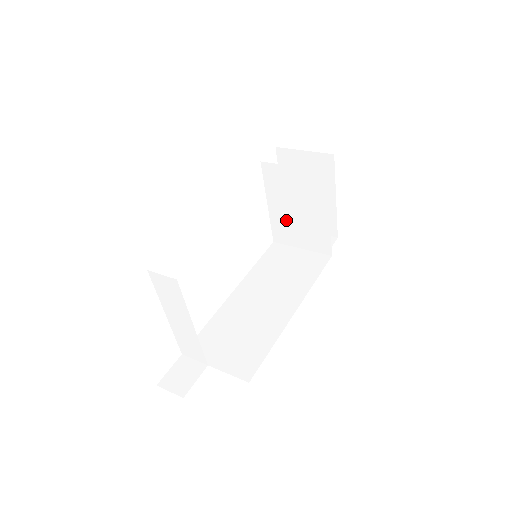
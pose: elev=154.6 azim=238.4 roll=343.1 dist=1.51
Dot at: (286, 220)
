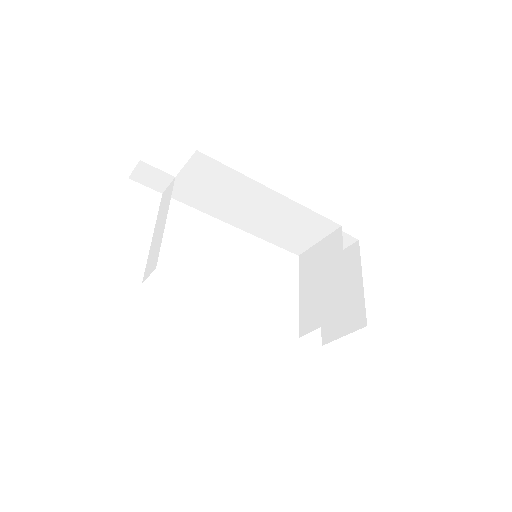
Dot at: (311, 300)
